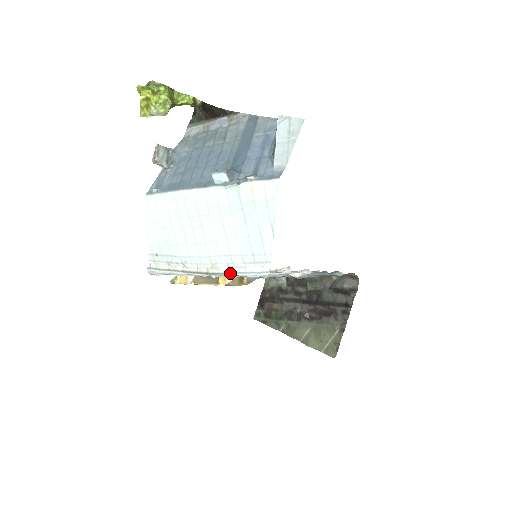
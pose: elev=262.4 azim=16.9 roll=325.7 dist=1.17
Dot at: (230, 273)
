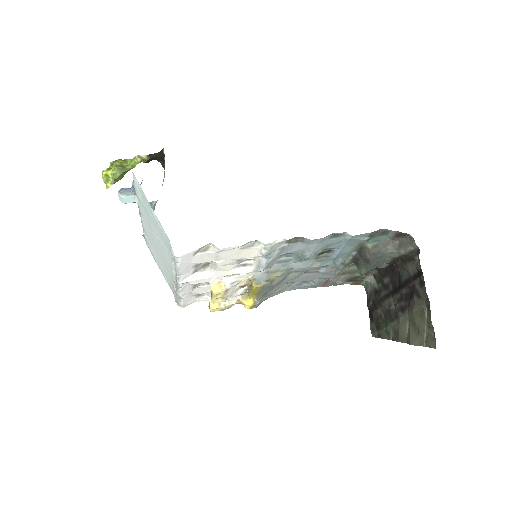
Dot at: (176, 272)
